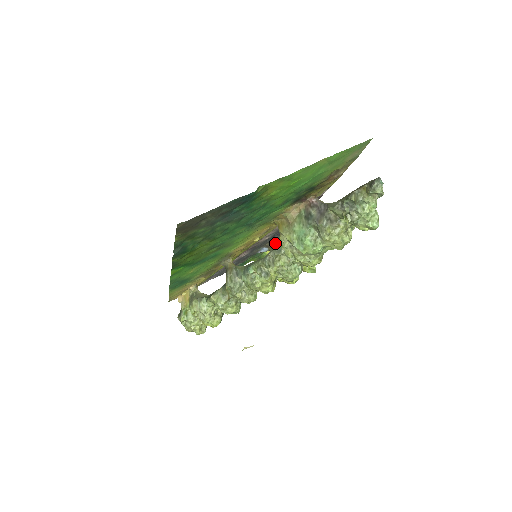
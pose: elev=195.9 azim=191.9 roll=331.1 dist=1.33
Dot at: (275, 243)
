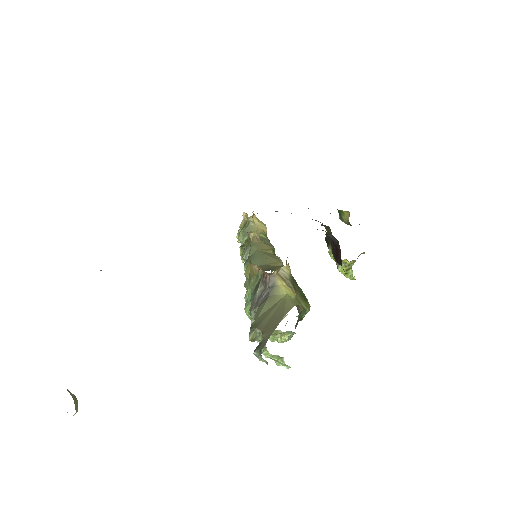
Dot at: (324, 226)
